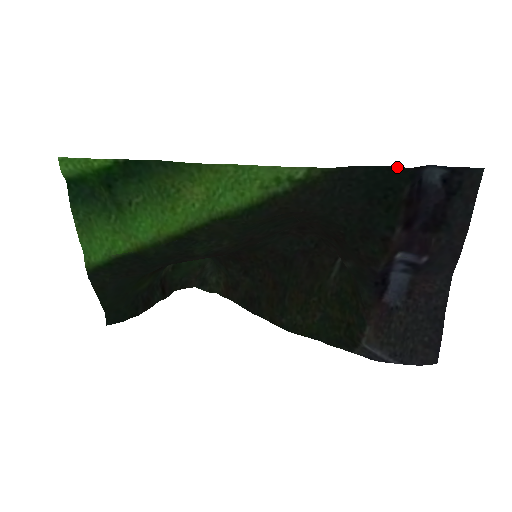
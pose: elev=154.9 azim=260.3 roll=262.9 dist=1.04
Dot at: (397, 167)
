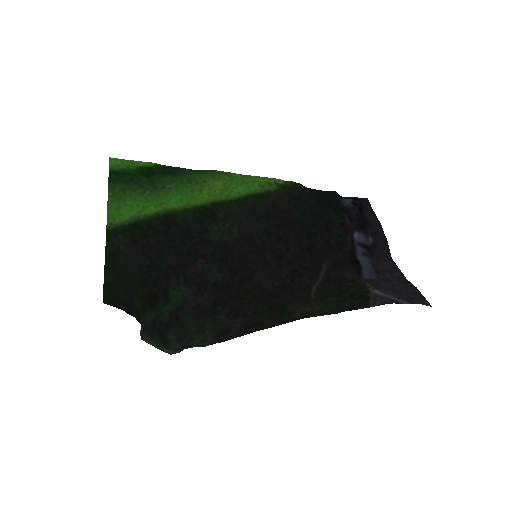
Dot at: (328, 191)
